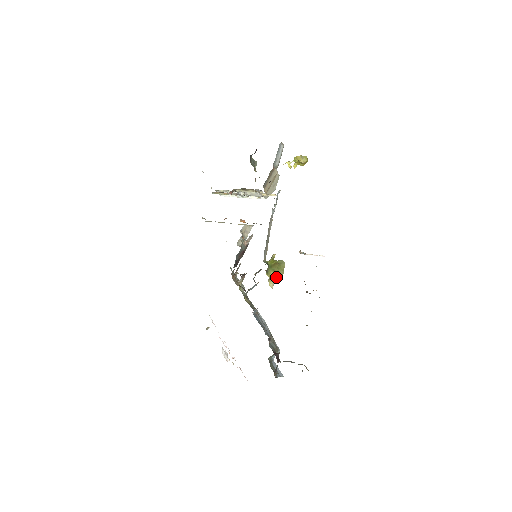
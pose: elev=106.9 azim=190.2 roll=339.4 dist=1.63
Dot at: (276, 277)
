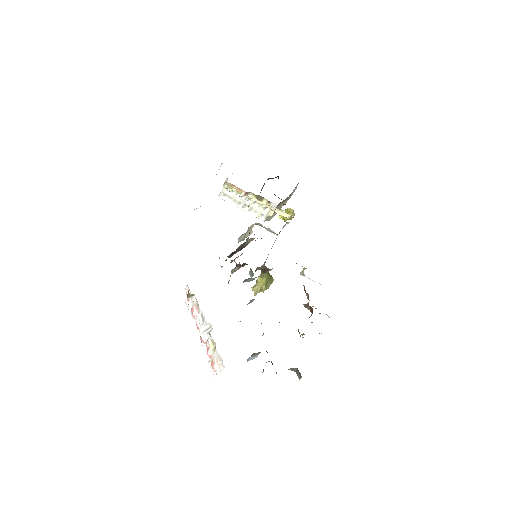
Dot at: (263, 287)
